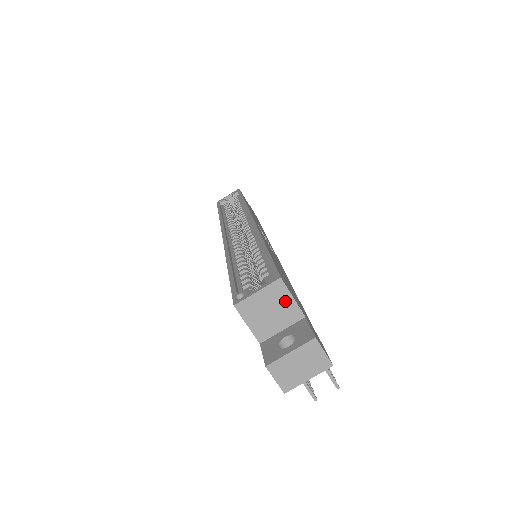
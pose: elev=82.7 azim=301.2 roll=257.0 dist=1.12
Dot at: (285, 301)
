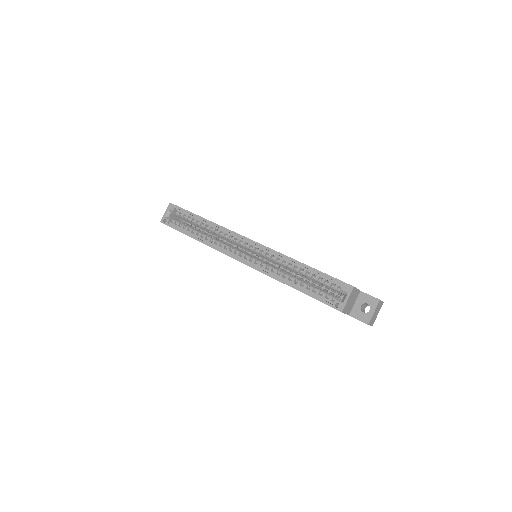
Dot at: (355, 293)
